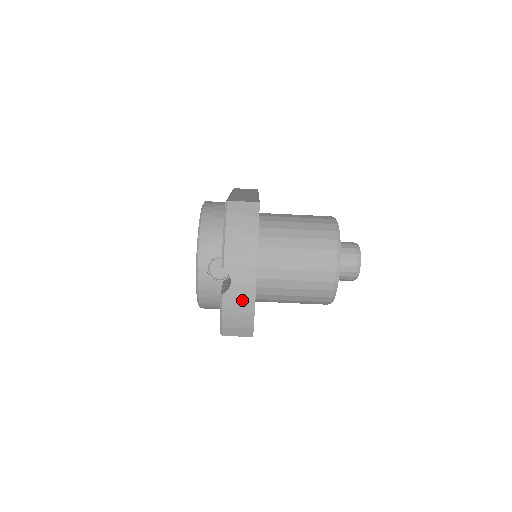
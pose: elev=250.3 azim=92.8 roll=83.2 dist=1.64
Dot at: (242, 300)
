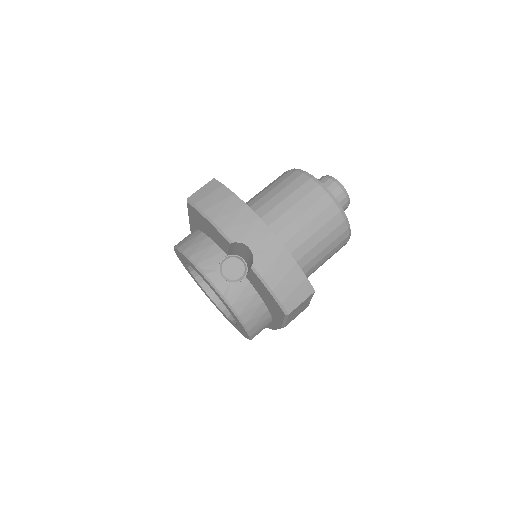
Dot at: (273, 256)
